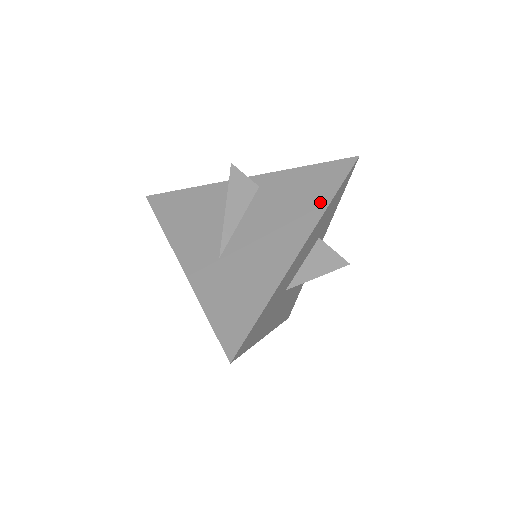
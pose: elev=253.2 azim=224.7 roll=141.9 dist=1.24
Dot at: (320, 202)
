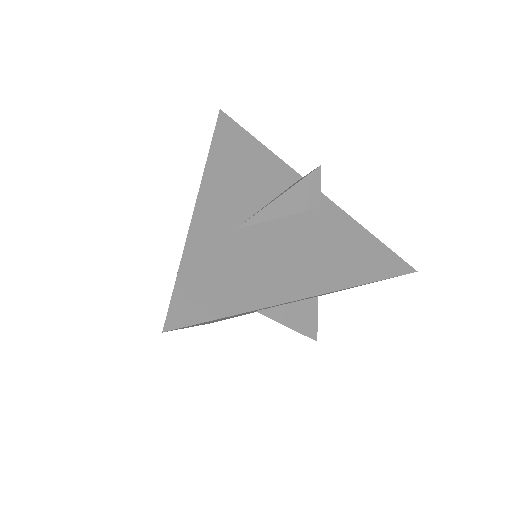
Dot at: (358, 274)
